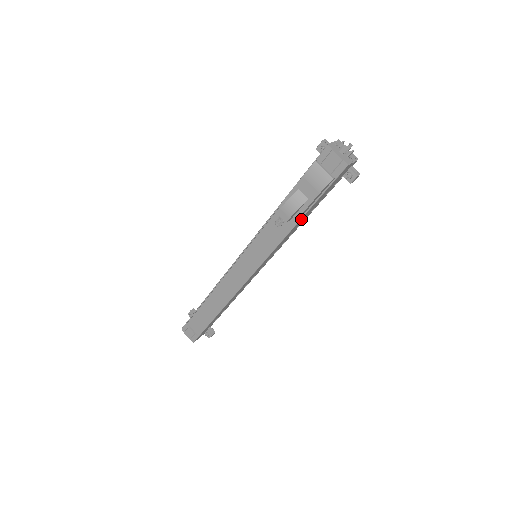
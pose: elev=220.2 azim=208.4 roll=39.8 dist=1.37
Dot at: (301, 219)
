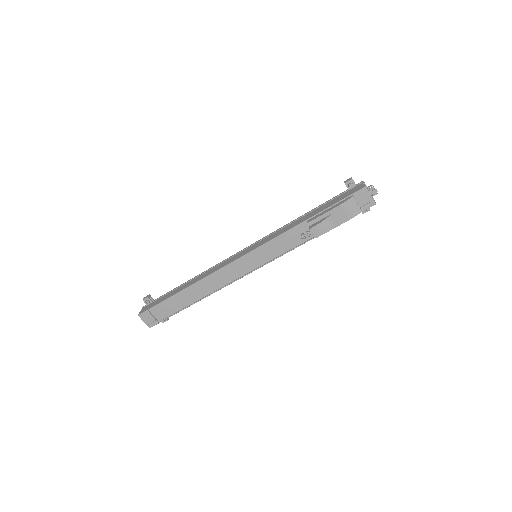
Dot at: occluded
